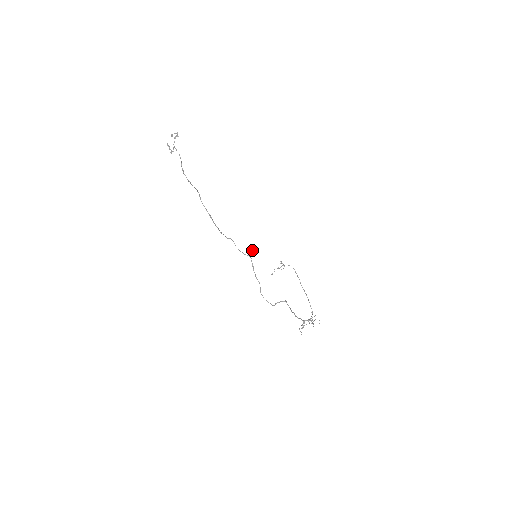
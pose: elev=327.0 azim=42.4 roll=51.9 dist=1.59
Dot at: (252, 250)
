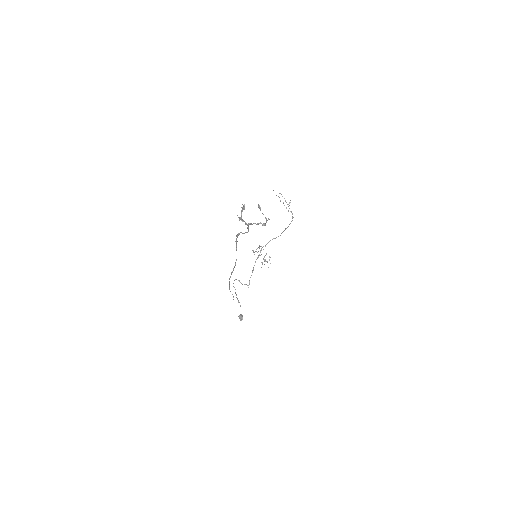
Dot at: (241, 319)
